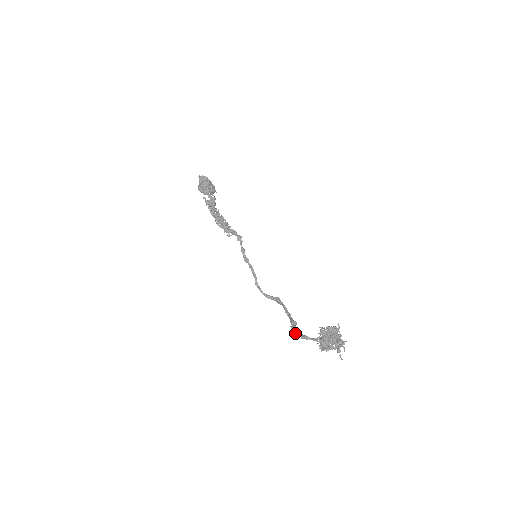
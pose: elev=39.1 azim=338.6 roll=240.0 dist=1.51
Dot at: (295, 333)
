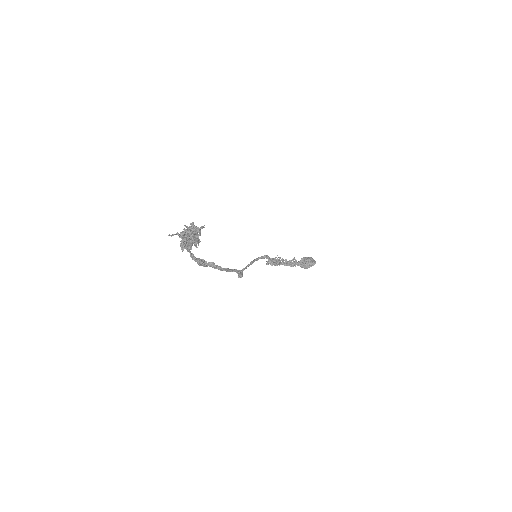
Dot at: (198, 263)
